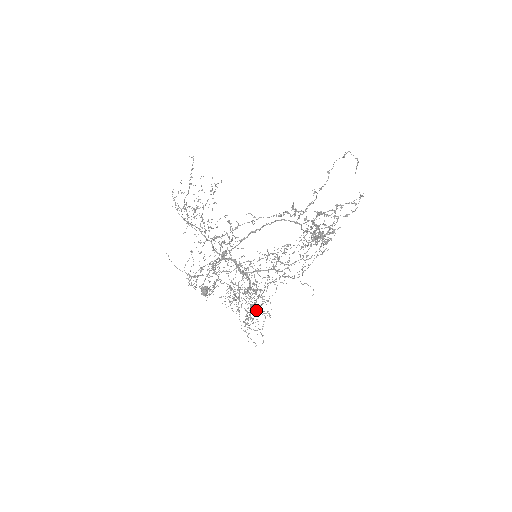
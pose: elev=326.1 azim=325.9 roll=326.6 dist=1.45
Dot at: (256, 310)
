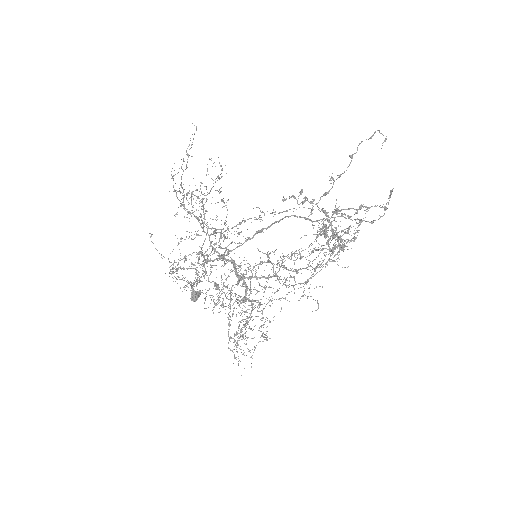
Dot at: occluded
